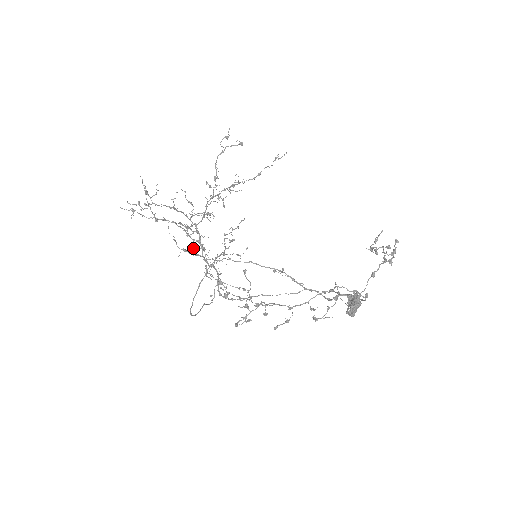
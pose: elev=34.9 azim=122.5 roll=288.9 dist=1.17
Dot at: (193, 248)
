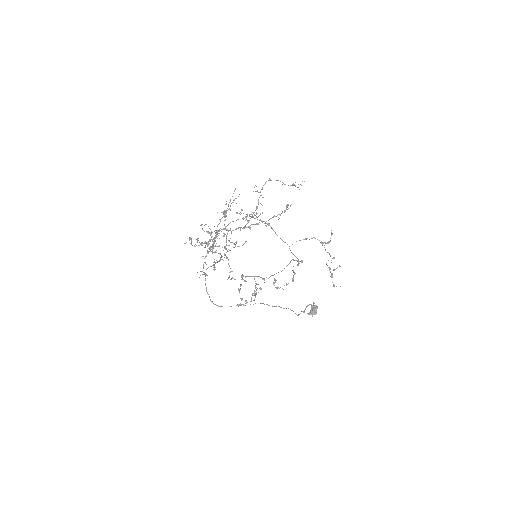
Dot at: occluded
